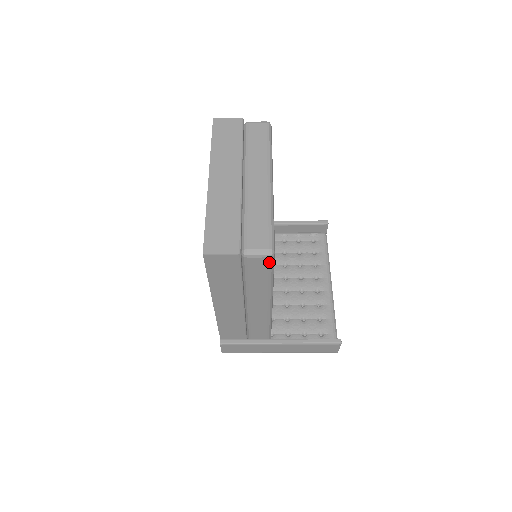
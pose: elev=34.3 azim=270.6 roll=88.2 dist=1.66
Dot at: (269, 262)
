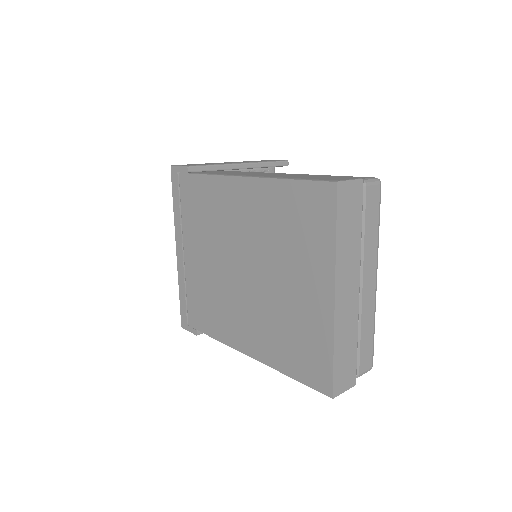
Dot at: occluded
